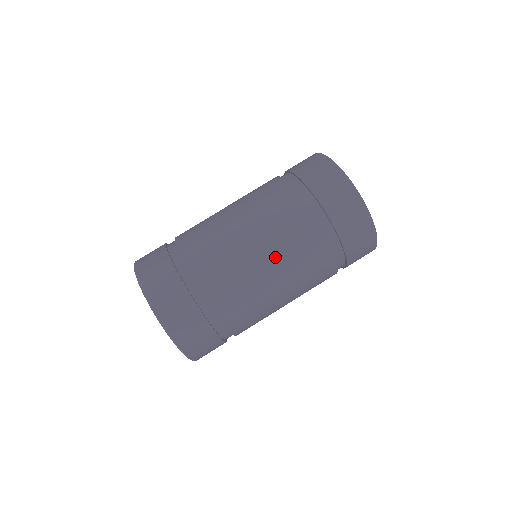
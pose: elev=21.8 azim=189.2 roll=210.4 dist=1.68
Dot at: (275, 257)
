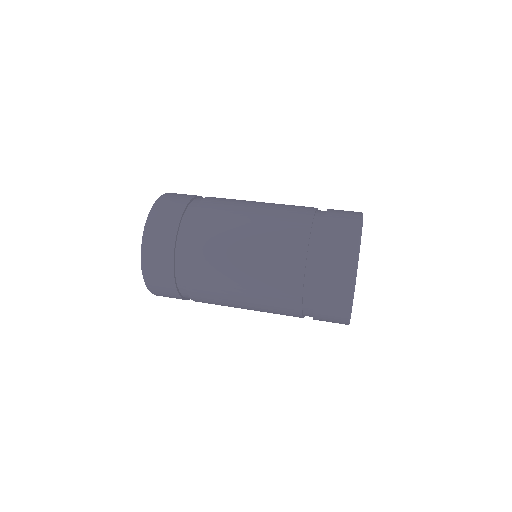
Dot at: (254, 306)
